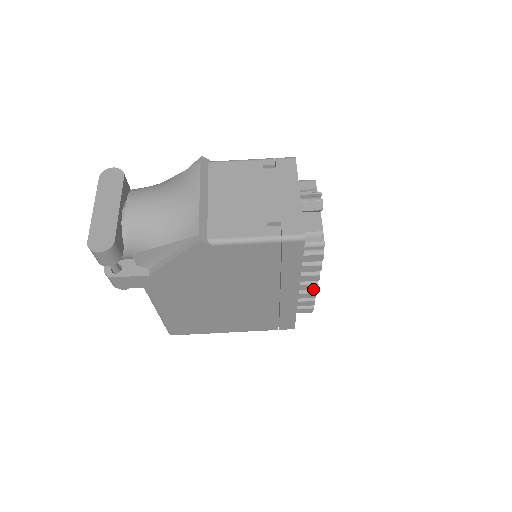
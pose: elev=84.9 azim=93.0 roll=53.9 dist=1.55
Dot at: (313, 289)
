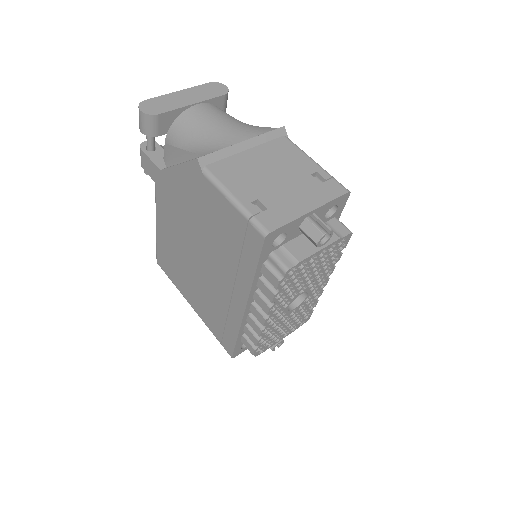
Dot at: (261, 322)
